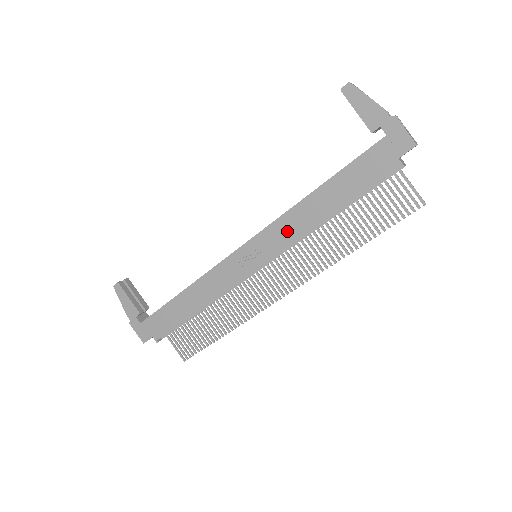
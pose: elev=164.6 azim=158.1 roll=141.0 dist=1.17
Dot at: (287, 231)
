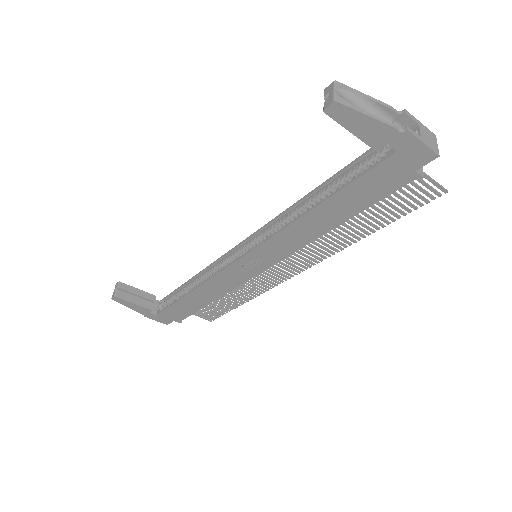
Dot at: (288, 243)
